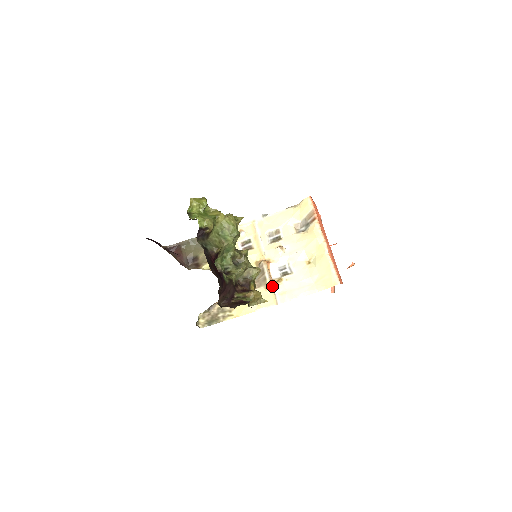
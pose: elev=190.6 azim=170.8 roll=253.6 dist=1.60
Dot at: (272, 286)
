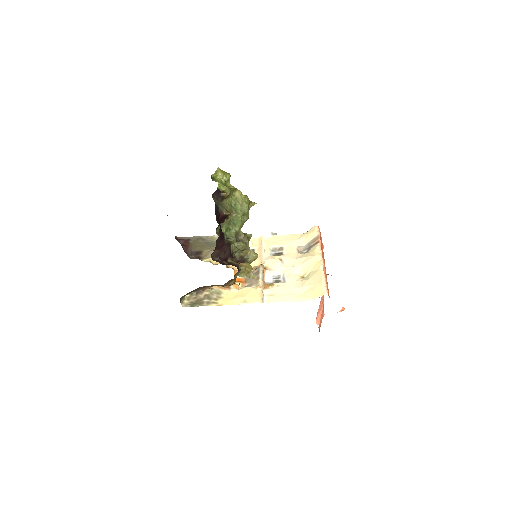
Dot at: (263, 287)
